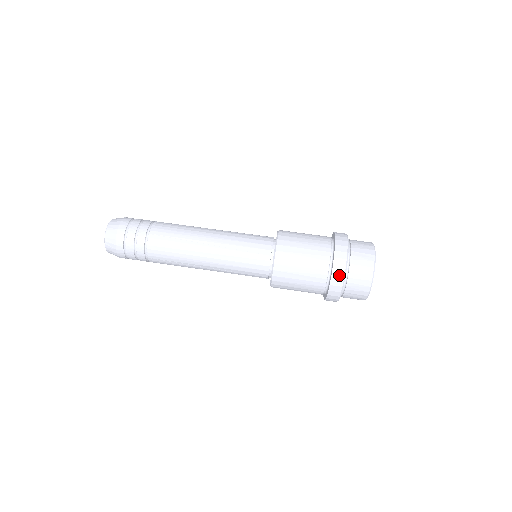
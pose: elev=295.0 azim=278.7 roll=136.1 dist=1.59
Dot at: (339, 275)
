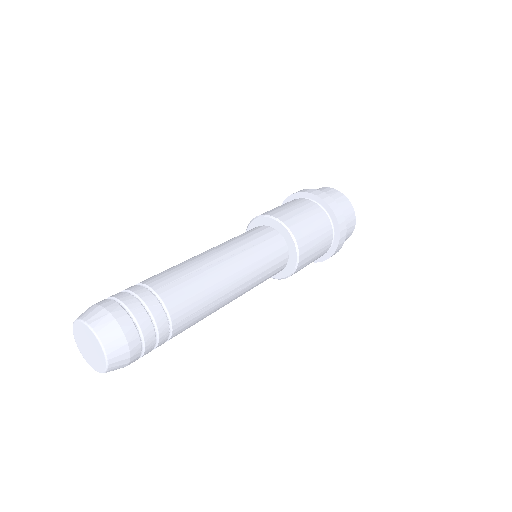
Dot at: (338, 211)
